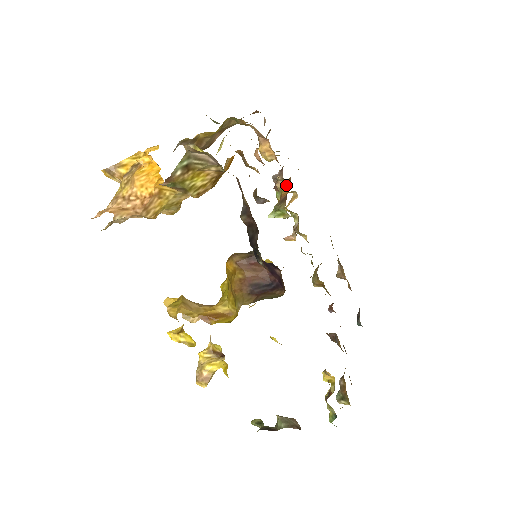
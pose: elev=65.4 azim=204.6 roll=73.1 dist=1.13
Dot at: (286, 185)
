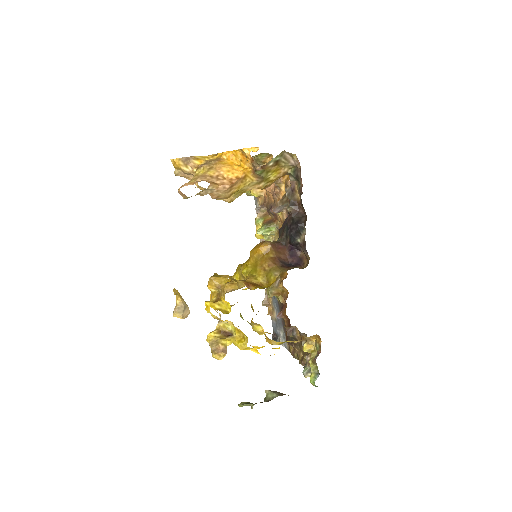
Dot at: (267, 215)
